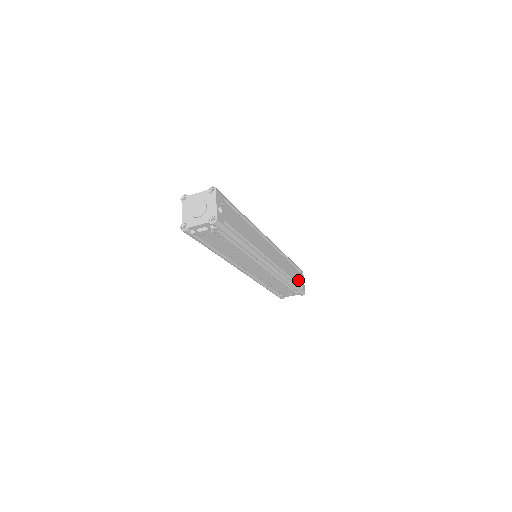
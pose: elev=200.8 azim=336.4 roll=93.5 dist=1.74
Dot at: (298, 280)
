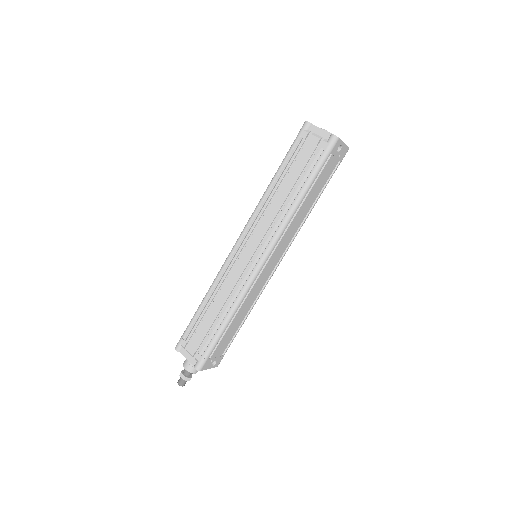
Dot at: (219, 348)
